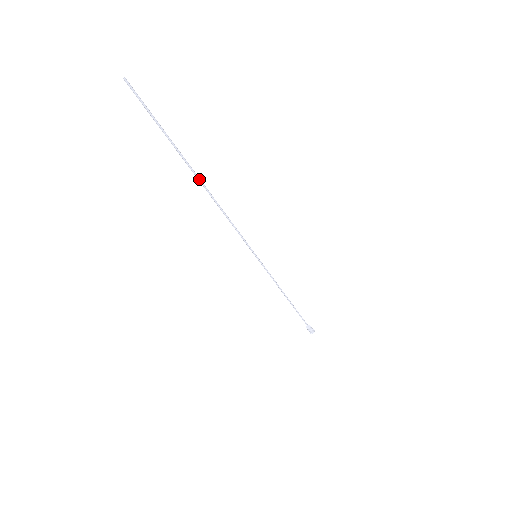
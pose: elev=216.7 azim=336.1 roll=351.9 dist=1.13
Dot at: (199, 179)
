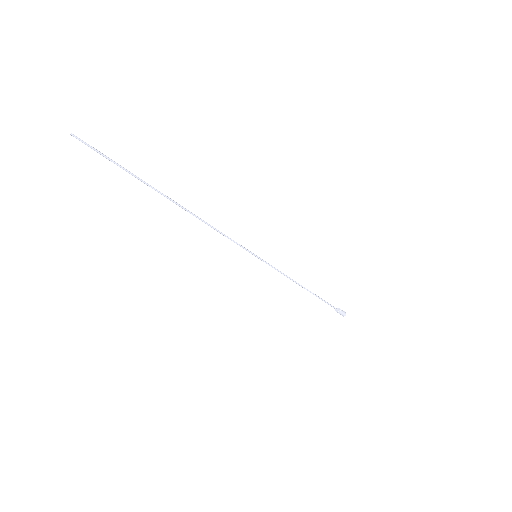
Dot at: (172, 201)
